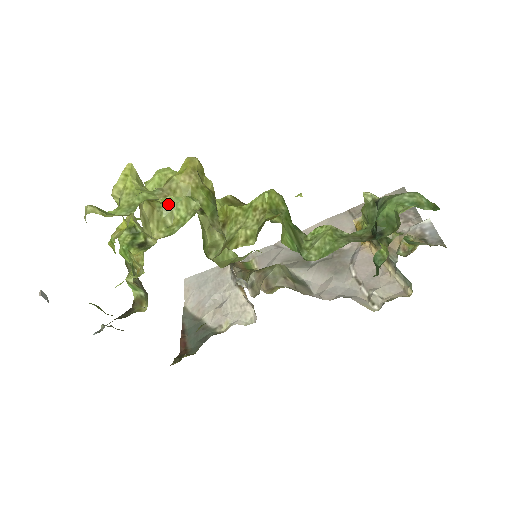
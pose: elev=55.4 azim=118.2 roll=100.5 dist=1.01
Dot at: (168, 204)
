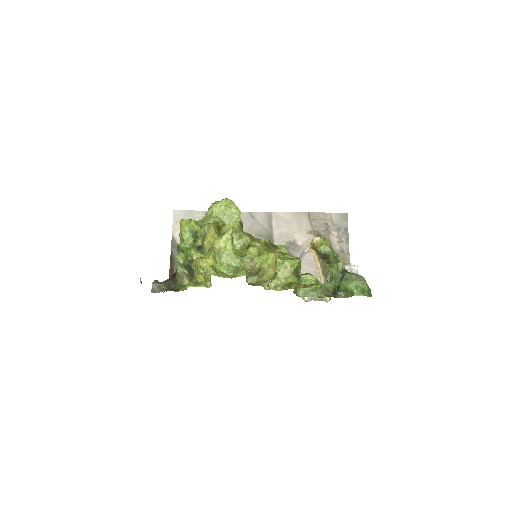
Dot at: occluded
